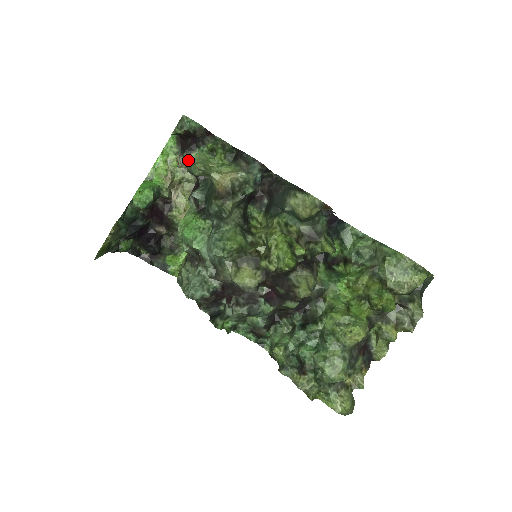
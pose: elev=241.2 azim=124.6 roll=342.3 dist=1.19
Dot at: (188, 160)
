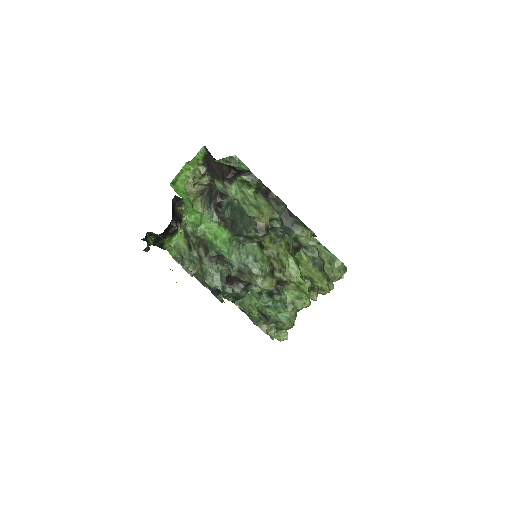
Dot at: (226, 187)
